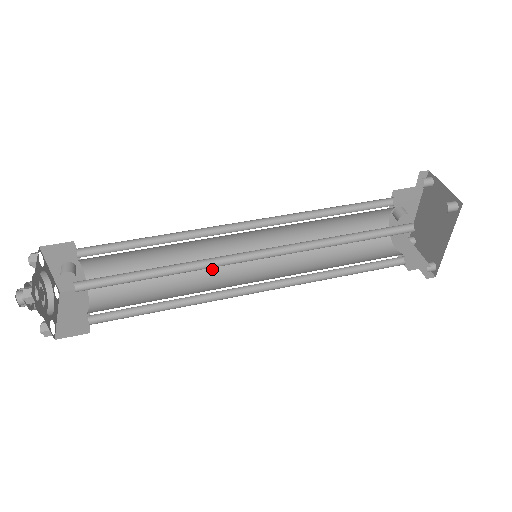
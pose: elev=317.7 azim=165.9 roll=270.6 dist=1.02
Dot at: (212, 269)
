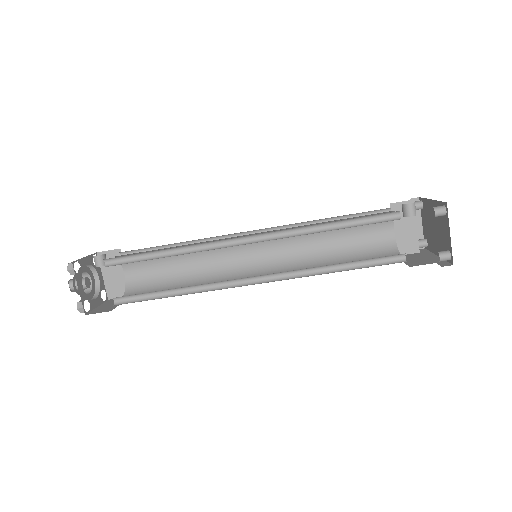
Dot at: occluded
